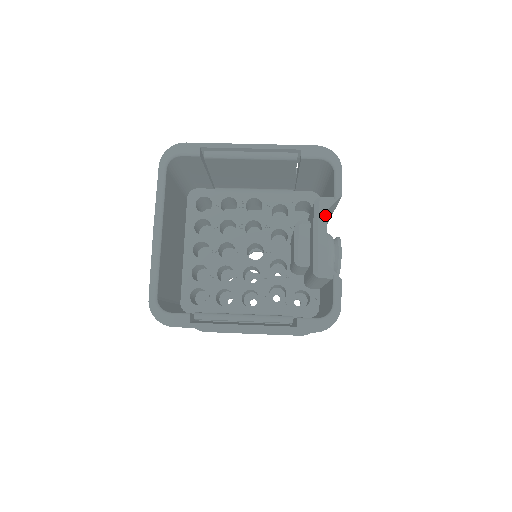
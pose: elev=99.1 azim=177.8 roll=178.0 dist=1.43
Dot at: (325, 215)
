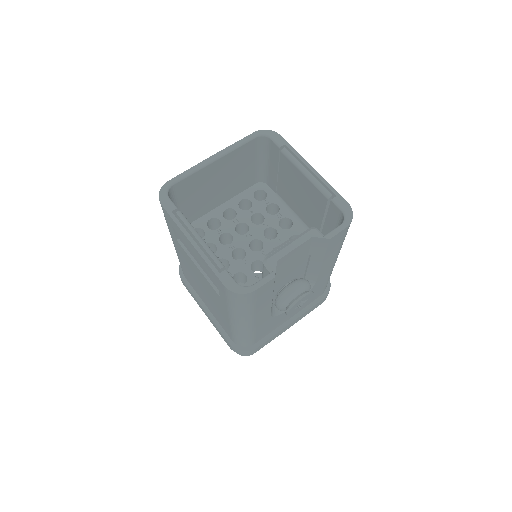
Dot at: (308, 238)
